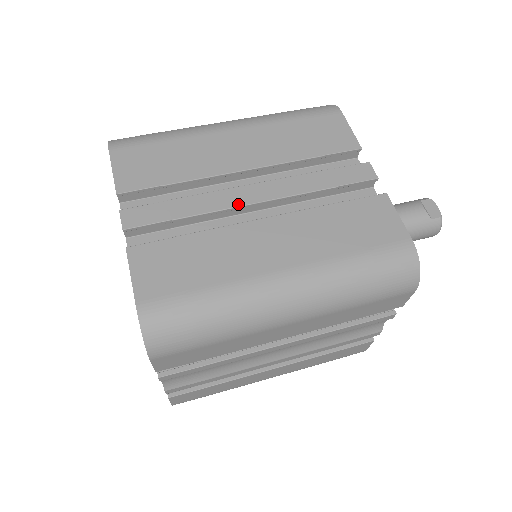
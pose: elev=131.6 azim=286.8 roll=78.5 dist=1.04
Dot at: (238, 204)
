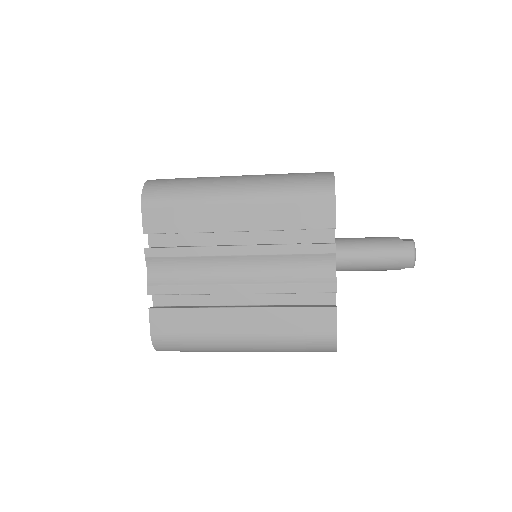
Dot at: occluded
